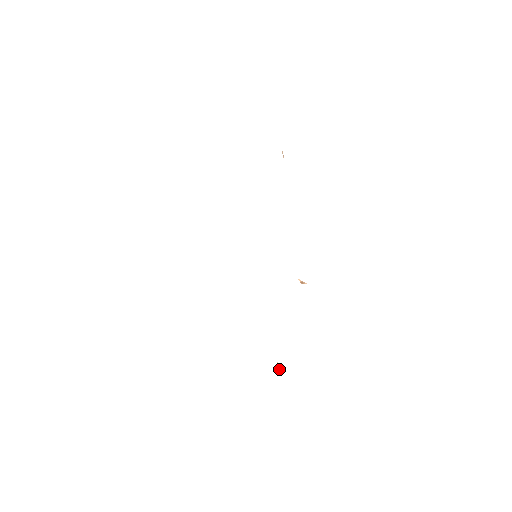
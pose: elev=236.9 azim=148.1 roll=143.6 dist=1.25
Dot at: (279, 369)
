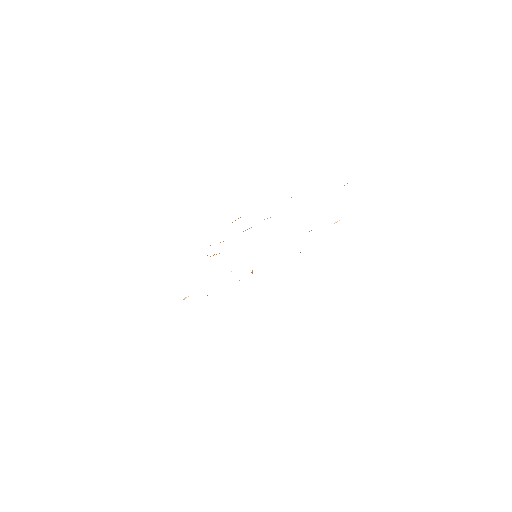
Dot at: (184, 299)
